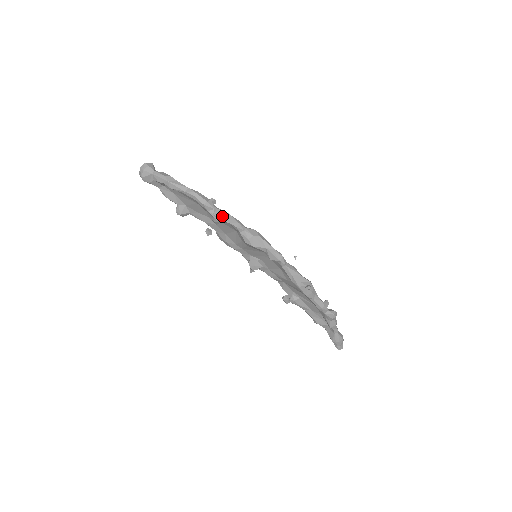
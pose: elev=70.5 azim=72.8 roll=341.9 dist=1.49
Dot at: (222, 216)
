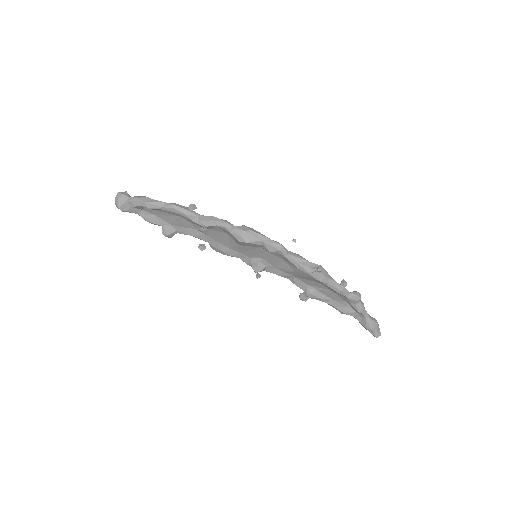
Dot at: (207, 221)
